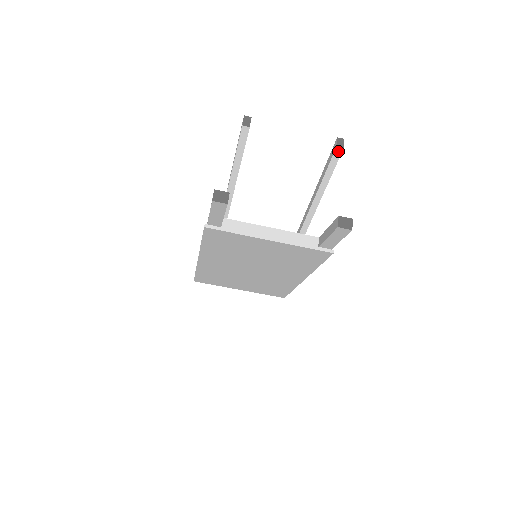
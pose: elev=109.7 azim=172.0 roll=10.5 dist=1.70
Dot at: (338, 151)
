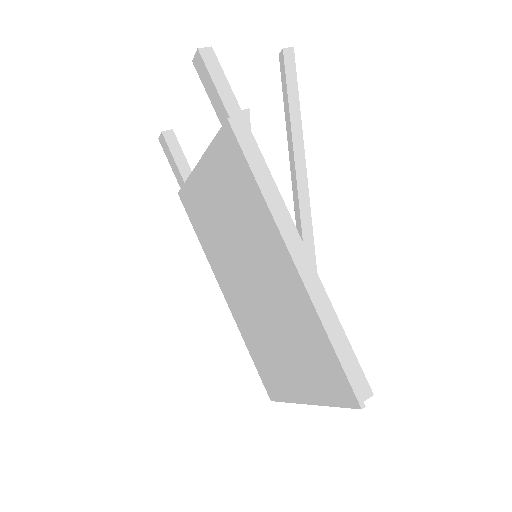
Dot at: (281, 56)
